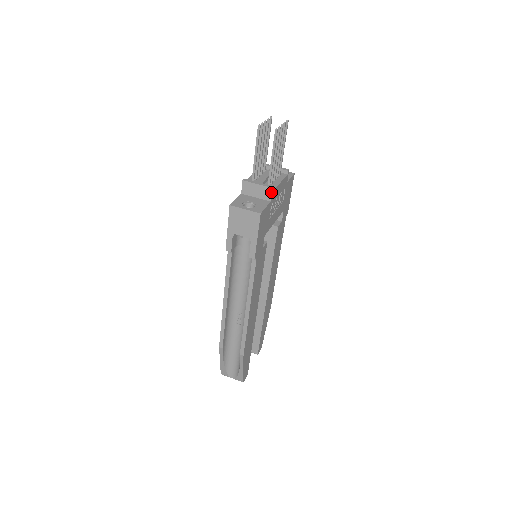
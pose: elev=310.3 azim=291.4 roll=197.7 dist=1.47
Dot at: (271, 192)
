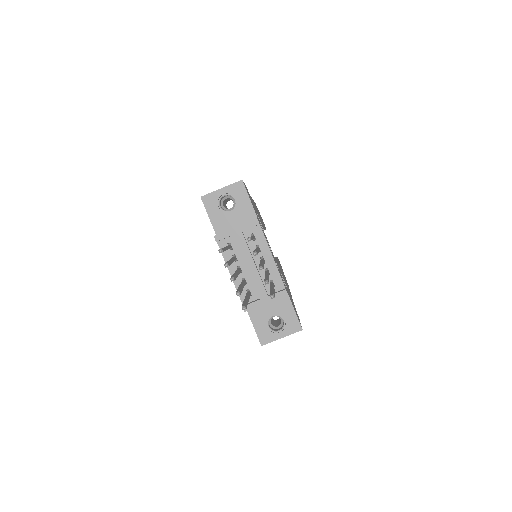
Dot at: (286, 295)
